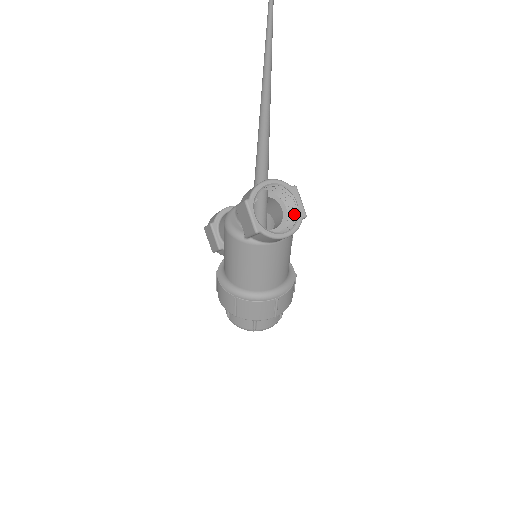
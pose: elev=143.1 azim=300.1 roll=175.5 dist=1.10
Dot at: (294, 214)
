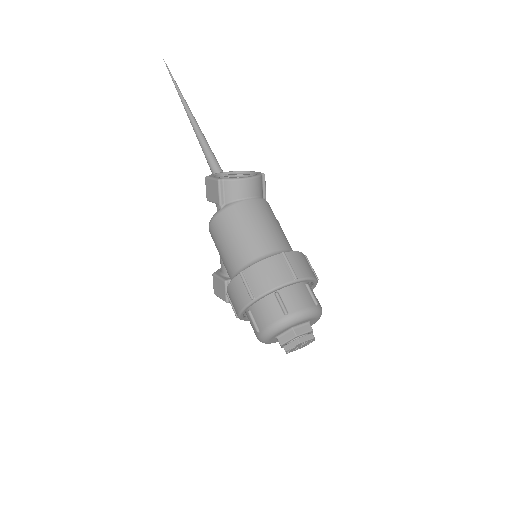
Dot at: occluded
